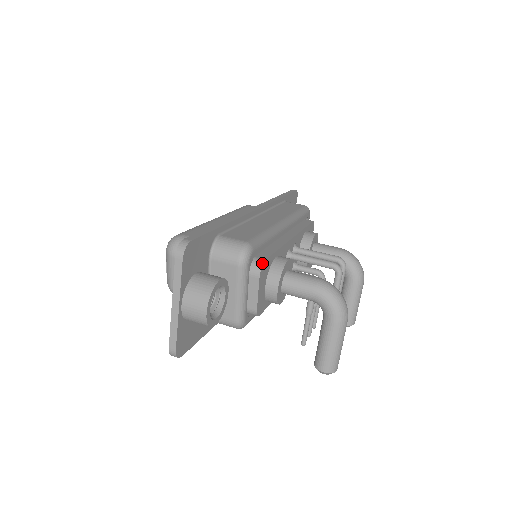
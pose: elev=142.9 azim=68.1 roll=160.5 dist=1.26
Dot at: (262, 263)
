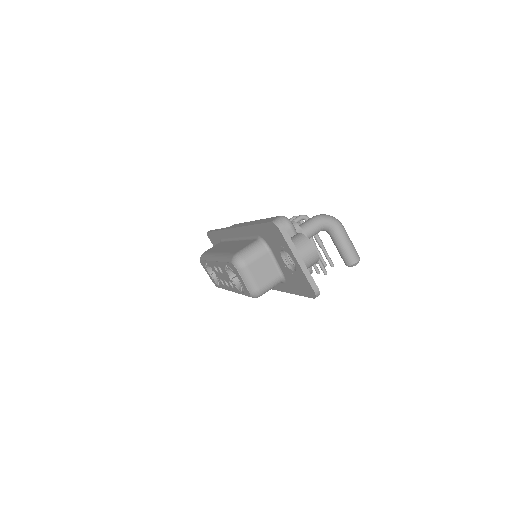
Dot at: (294, 222)
